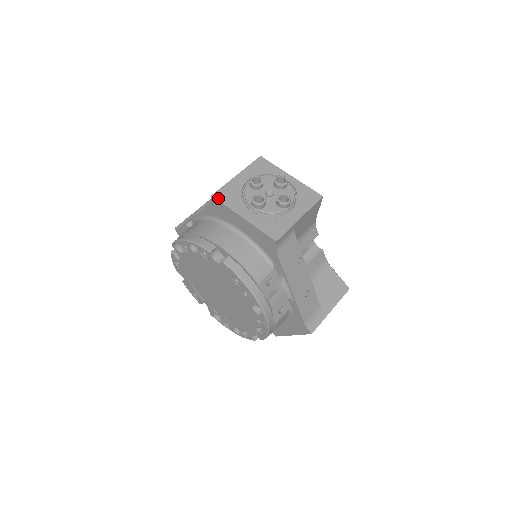
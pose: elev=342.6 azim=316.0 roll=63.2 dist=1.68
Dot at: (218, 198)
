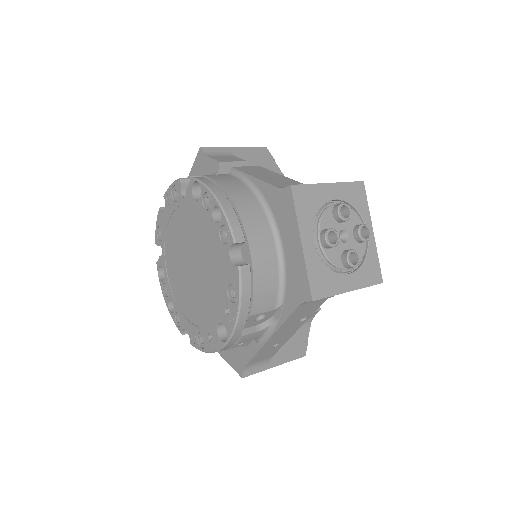
Dot at: (295, 195)
